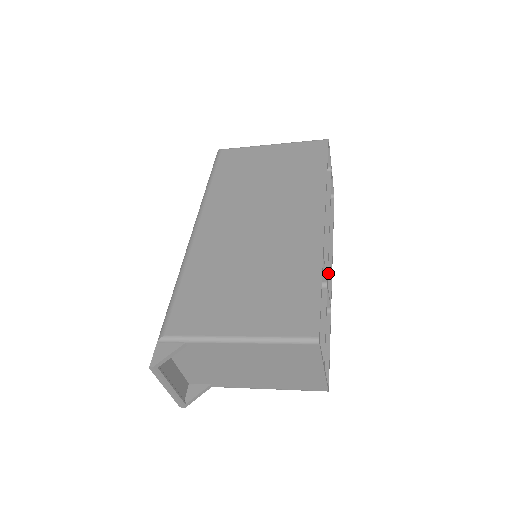
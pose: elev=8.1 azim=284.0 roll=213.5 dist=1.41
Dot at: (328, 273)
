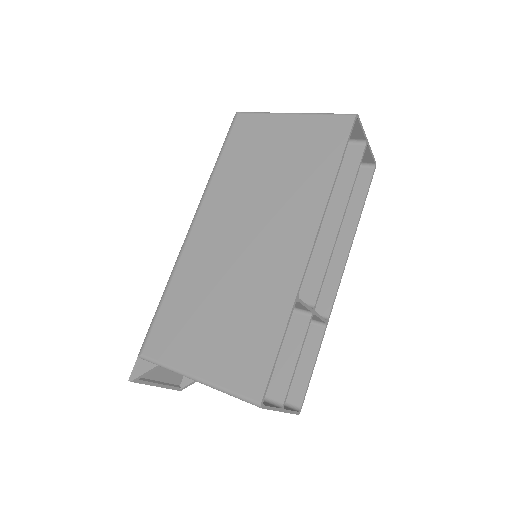
Dot at: (337, 276)
